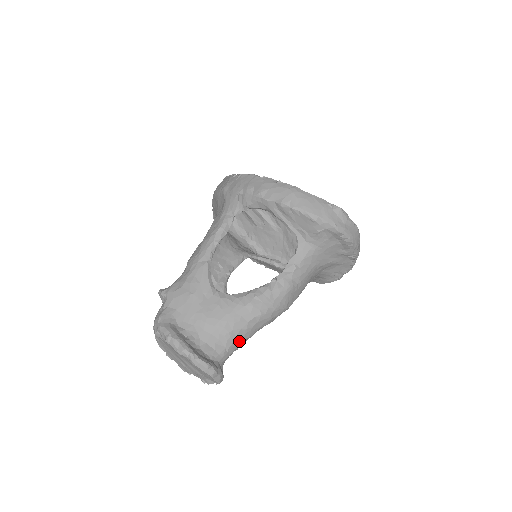
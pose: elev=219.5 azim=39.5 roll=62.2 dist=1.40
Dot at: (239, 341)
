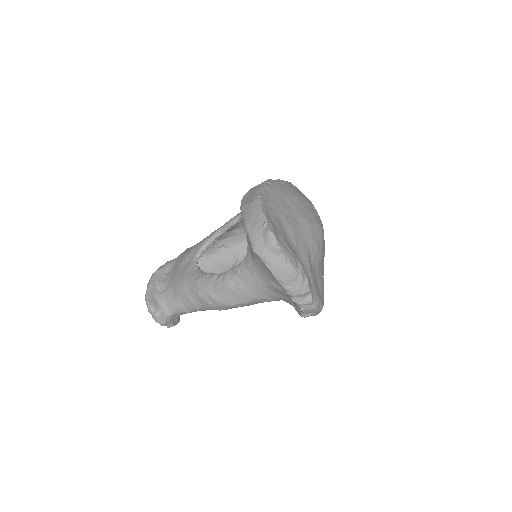
Dot at: (185, 305)
